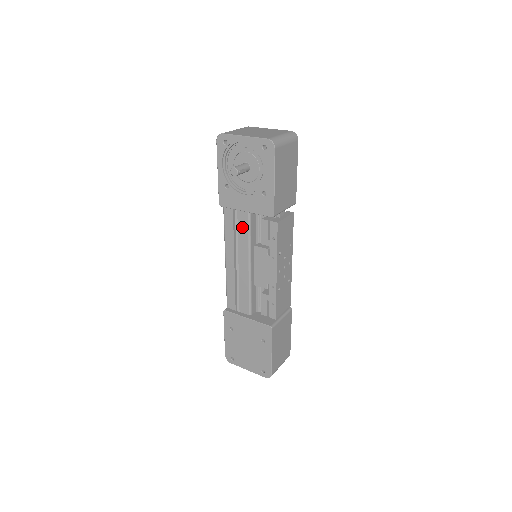
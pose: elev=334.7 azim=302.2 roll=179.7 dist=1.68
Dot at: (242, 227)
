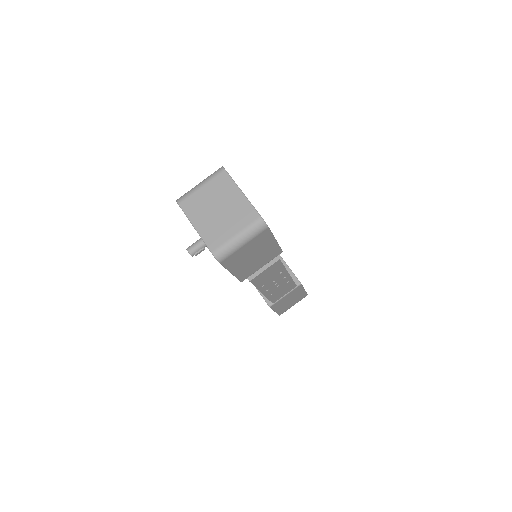
Dot at: occluded
